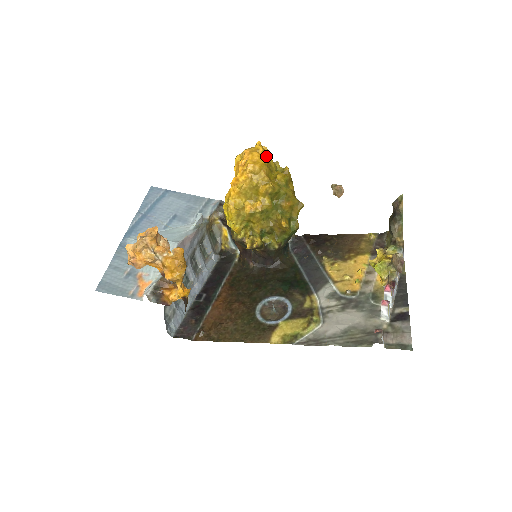
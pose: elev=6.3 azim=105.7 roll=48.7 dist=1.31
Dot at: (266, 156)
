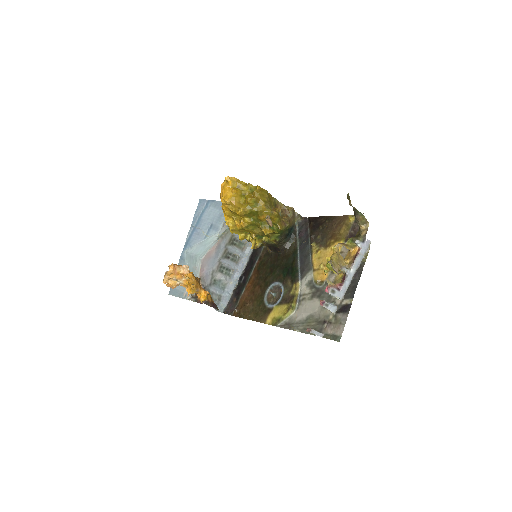
Dot at: (236, 185)
